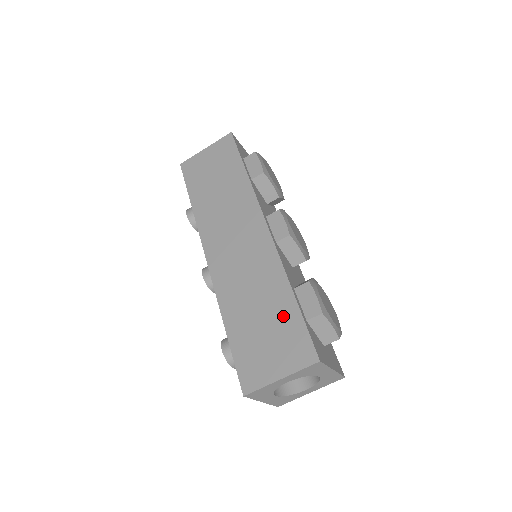
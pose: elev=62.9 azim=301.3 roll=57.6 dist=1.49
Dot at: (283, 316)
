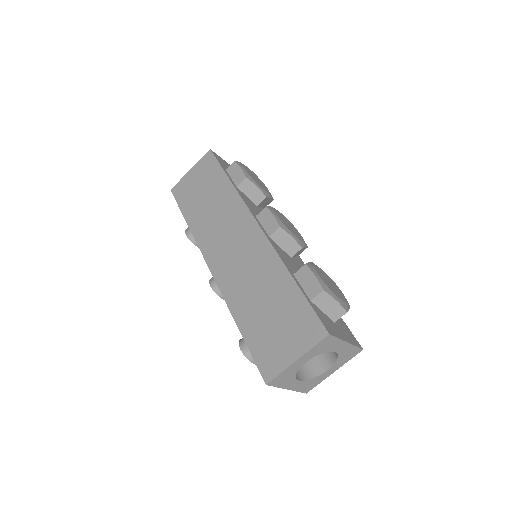
Dot at: (288, 301)
